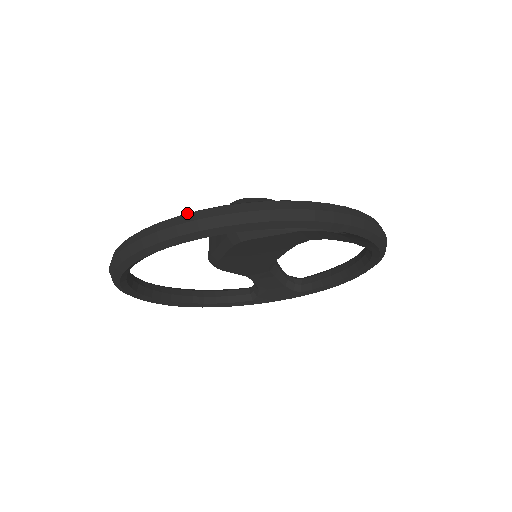
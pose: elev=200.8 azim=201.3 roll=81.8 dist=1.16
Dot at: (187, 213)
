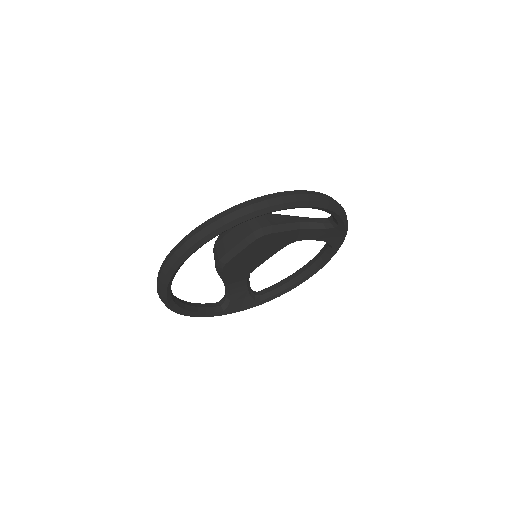
Dot at: (268, 195)
